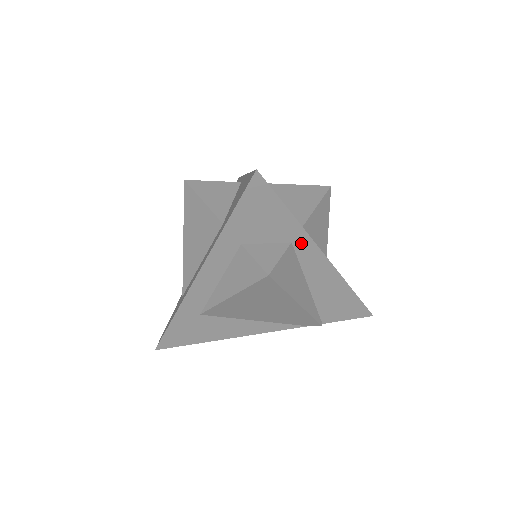
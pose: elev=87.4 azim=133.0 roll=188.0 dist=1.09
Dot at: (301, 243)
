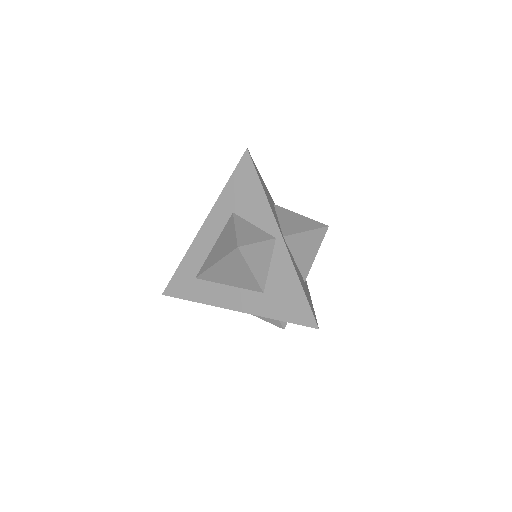
Dot at: occluded
